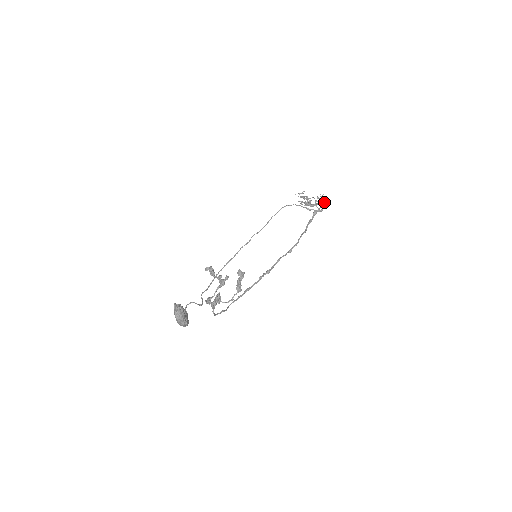
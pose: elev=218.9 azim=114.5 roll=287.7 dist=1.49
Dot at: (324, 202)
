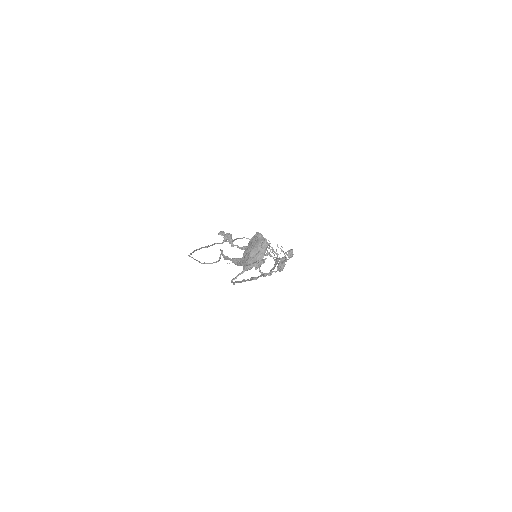
Dot at: occluded
